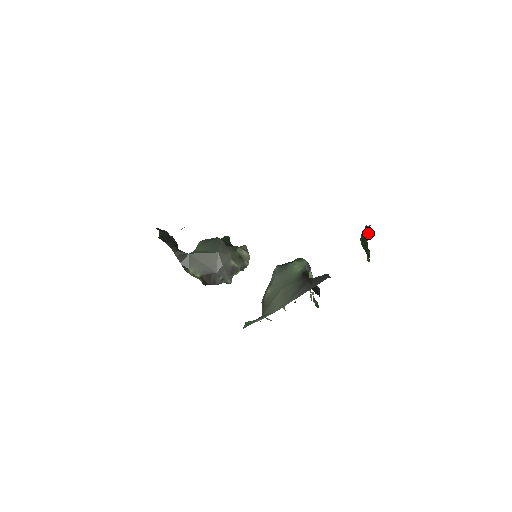
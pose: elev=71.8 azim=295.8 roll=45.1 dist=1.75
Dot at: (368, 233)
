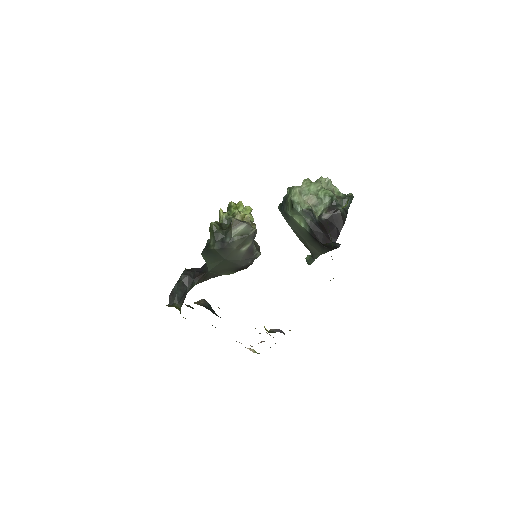
Dot at: occluded
